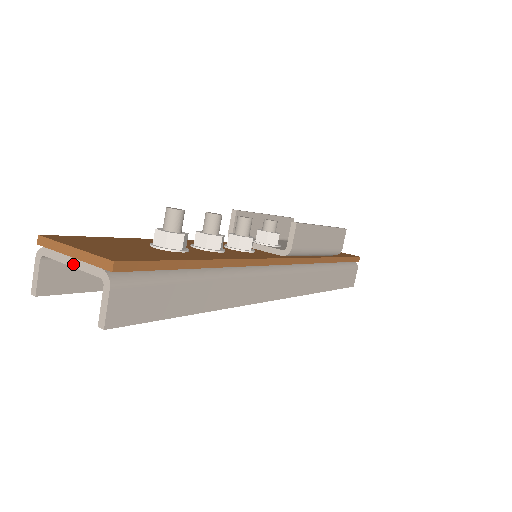
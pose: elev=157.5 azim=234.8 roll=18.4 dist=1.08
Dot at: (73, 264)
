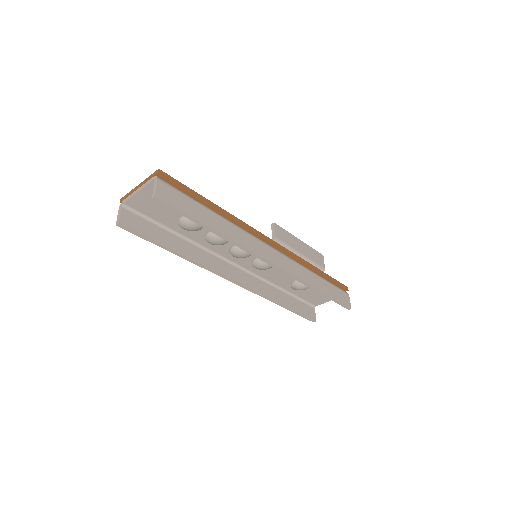
Dot at: (139, 190)
